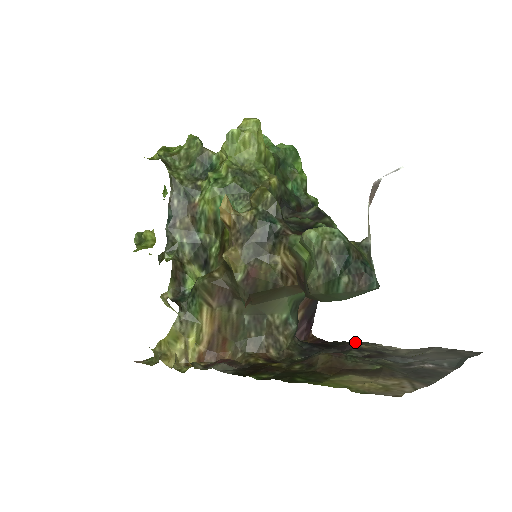
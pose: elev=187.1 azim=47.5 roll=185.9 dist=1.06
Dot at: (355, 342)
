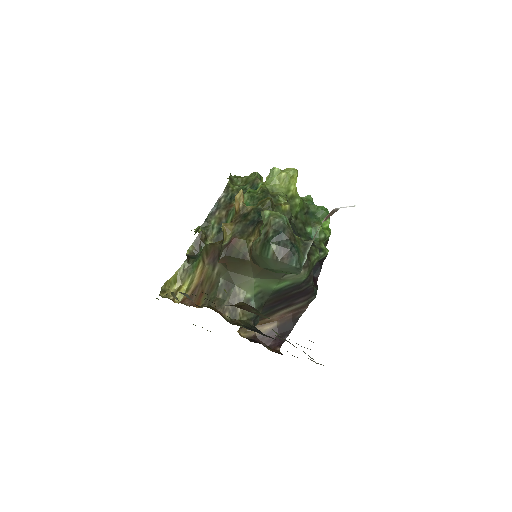
Dot at: occluded
